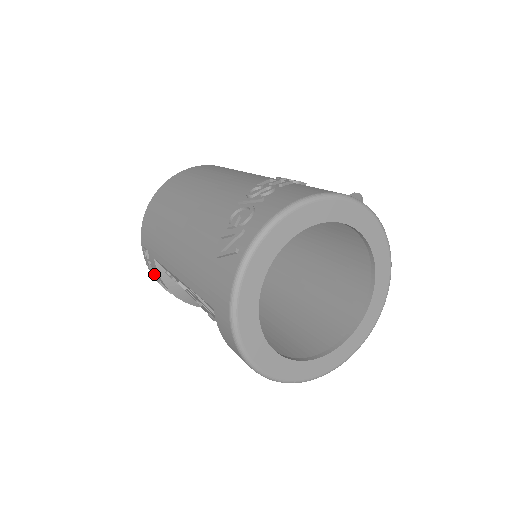
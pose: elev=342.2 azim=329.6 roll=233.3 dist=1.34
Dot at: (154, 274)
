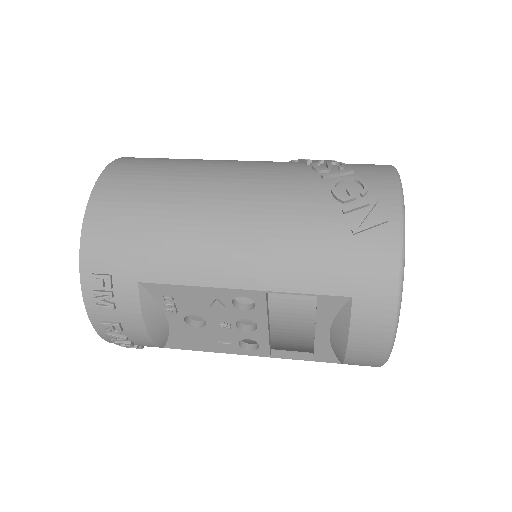
Dot at: (103, 315)
